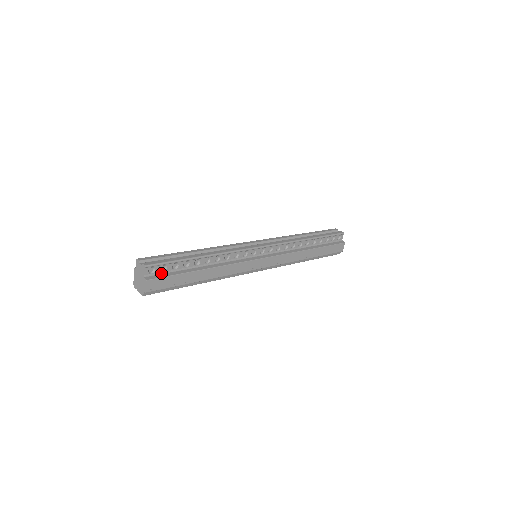
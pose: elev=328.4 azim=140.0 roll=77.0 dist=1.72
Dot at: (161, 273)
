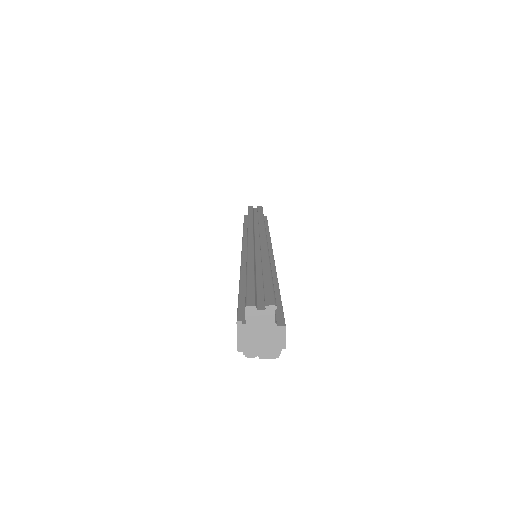
Dot at: occluded
